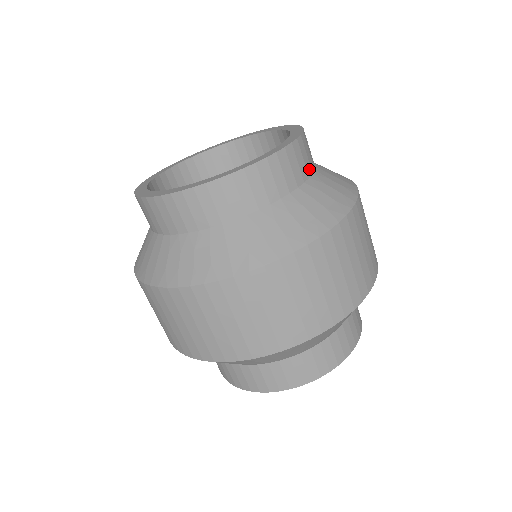
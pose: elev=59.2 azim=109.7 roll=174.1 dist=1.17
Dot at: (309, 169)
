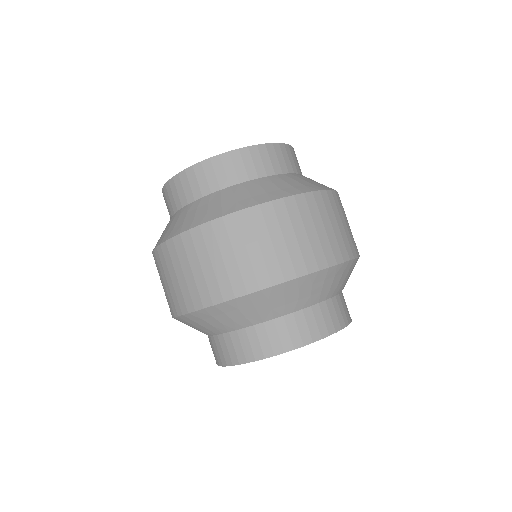
Dot at: (295, 169)
